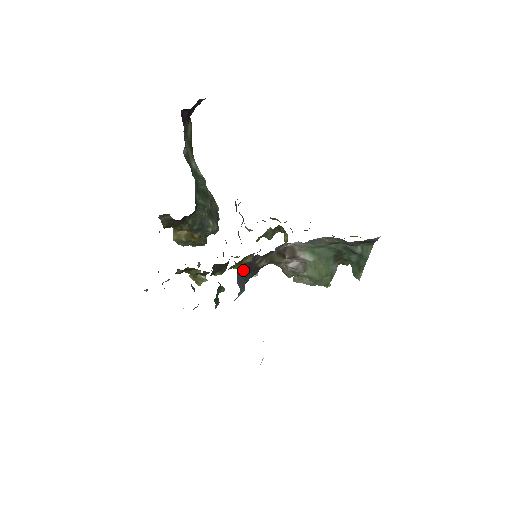
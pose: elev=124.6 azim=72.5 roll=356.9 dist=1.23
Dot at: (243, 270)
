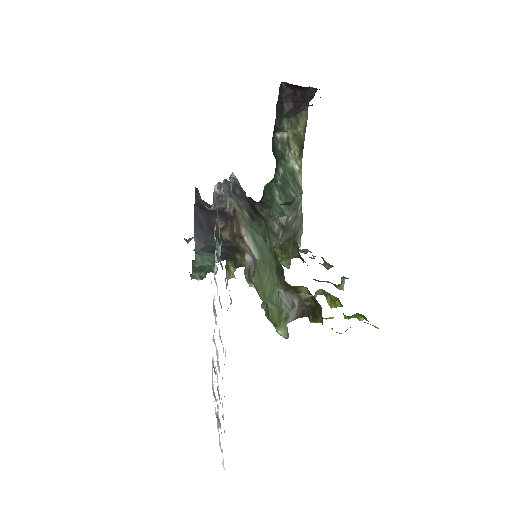
Dot at: (202, 221)
